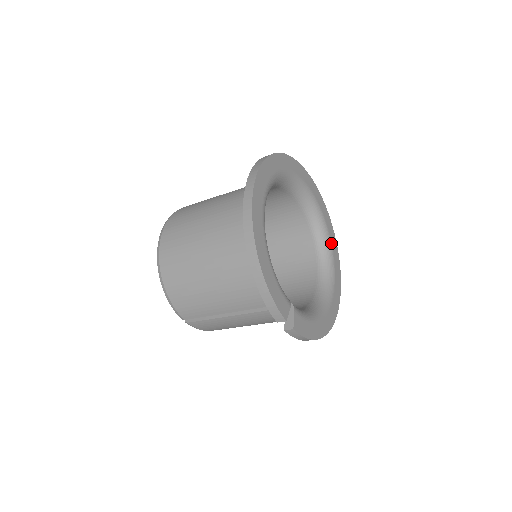
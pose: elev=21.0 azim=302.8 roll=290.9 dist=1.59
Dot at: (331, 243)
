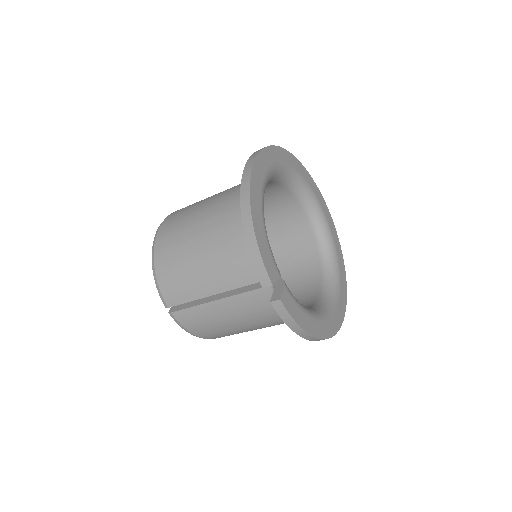
Dot at: (339, 265)
